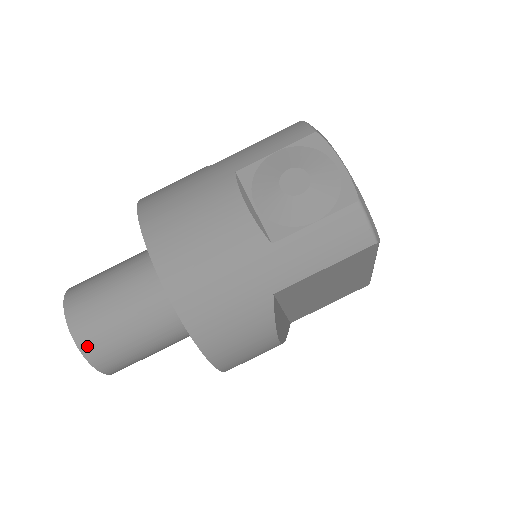
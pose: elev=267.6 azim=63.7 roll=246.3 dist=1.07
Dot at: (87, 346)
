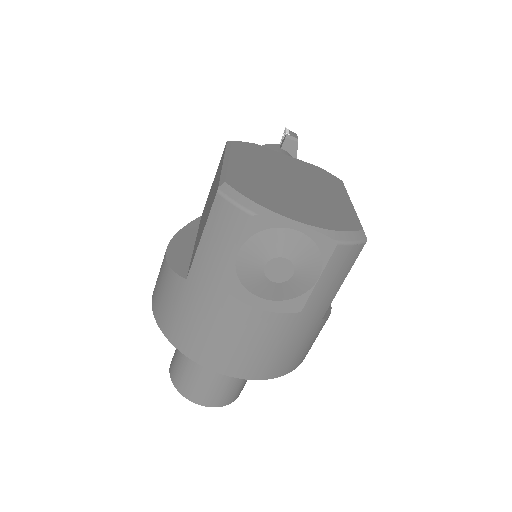
Dot at: (228, 401)
